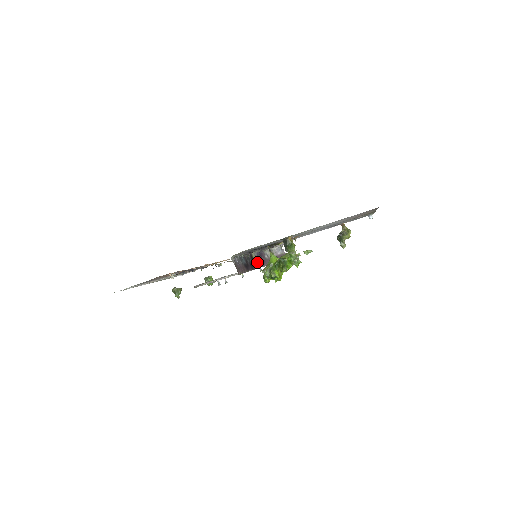
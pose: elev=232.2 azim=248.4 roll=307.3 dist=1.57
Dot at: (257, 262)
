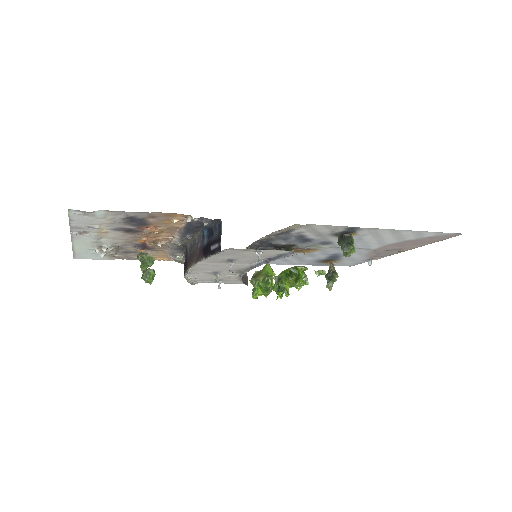
Dot at: occluded
